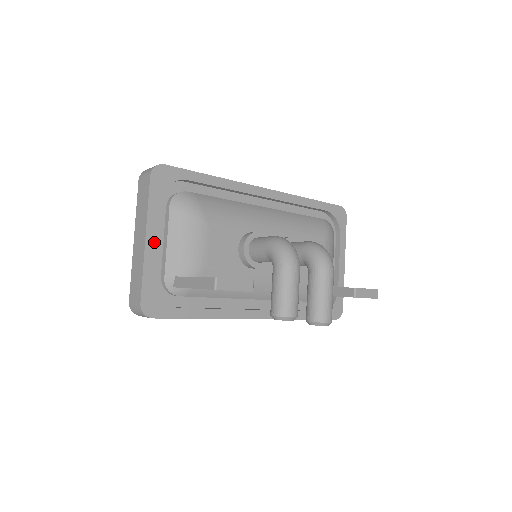
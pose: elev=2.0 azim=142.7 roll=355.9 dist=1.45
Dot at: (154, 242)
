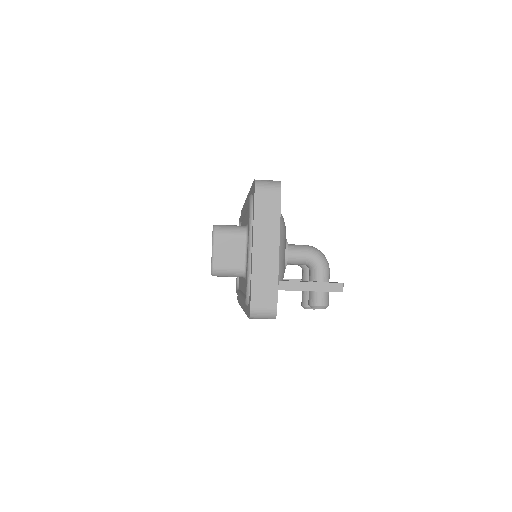
Dot at: occluded
